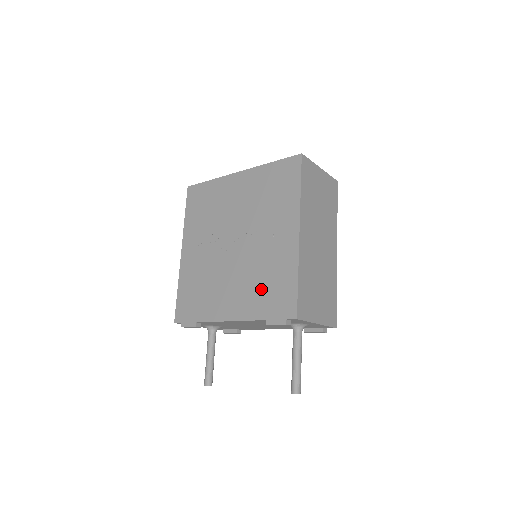
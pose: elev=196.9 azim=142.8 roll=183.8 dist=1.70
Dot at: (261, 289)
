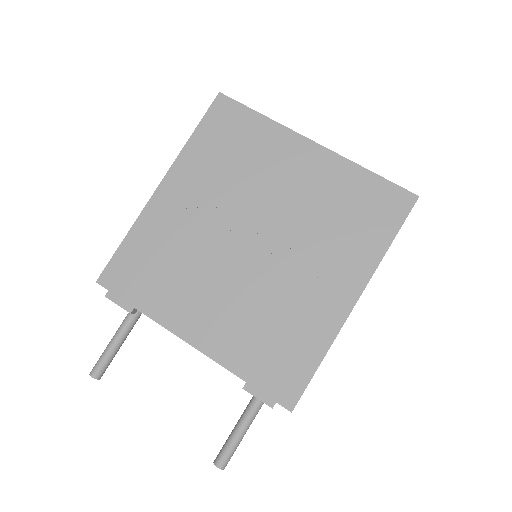
Dot at: (261, 336)
